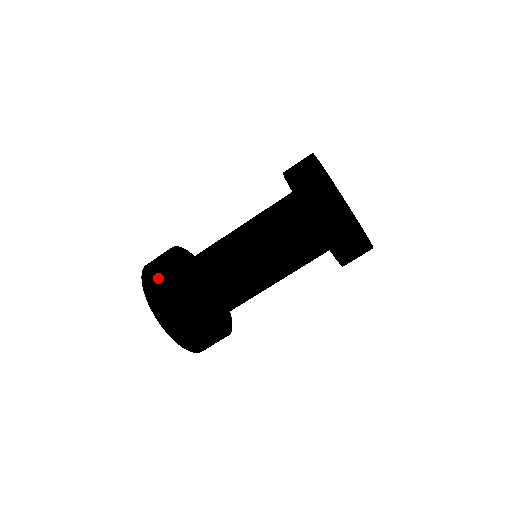
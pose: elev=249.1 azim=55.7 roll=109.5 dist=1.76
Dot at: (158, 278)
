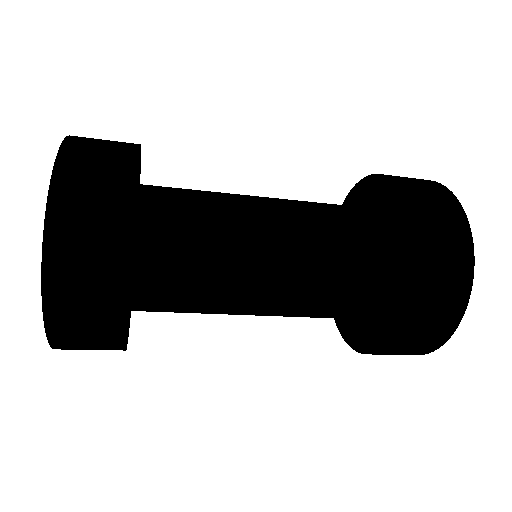
Dot at: (94, 229)
